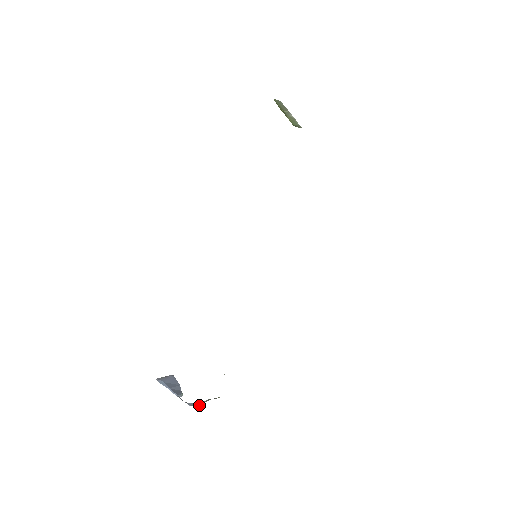
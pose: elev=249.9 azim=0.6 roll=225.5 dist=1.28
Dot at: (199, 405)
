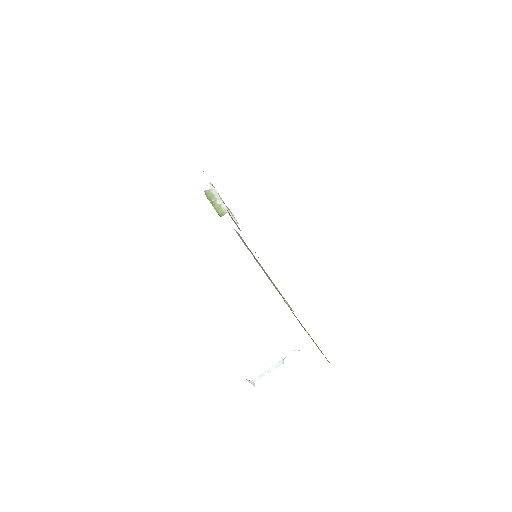
Dot at: occluded
